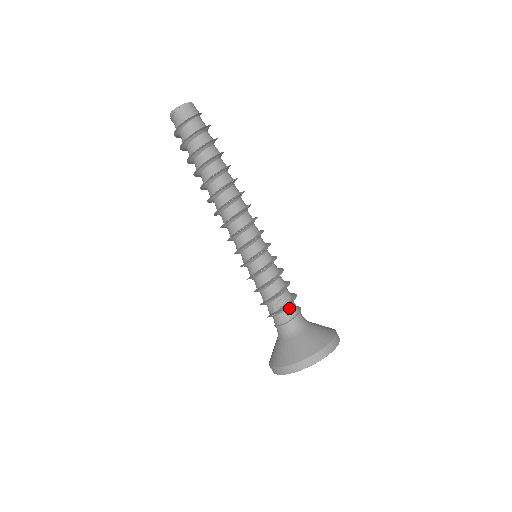
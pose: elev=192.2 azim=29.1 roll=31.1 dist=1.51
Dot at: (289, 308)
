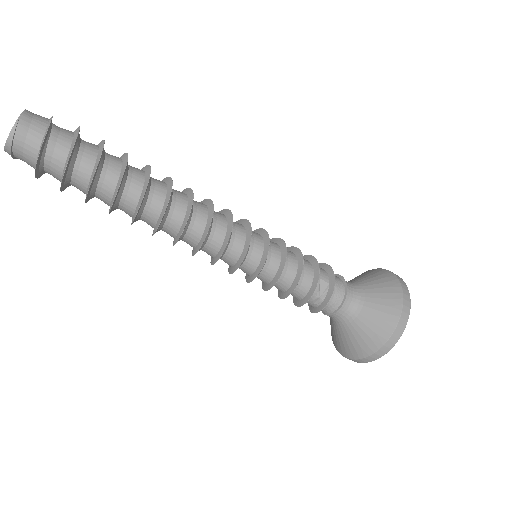
Dot at: occluded
